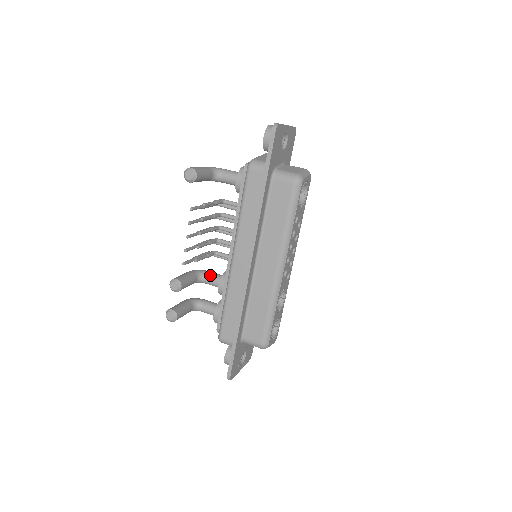
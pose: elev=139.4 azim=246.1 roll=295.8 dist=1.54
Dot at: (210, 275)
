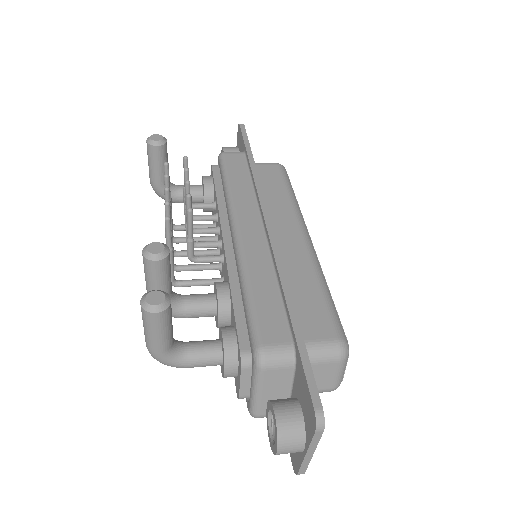
Dot at: occluded
